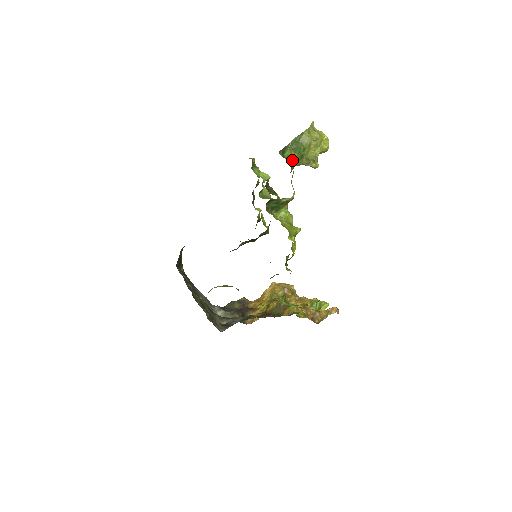
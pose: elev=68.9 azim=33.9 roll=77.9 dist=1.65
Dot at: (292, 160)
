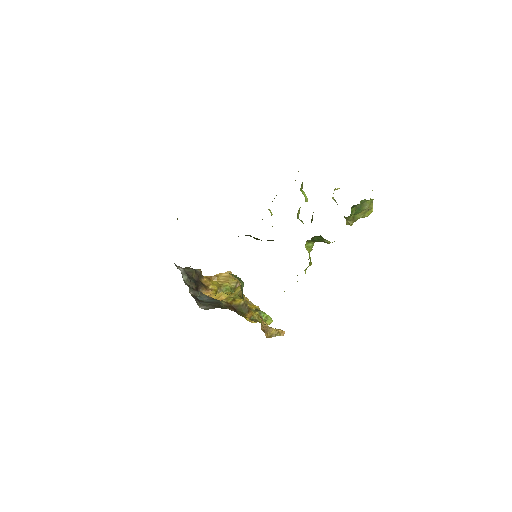
Dot at: occluded
